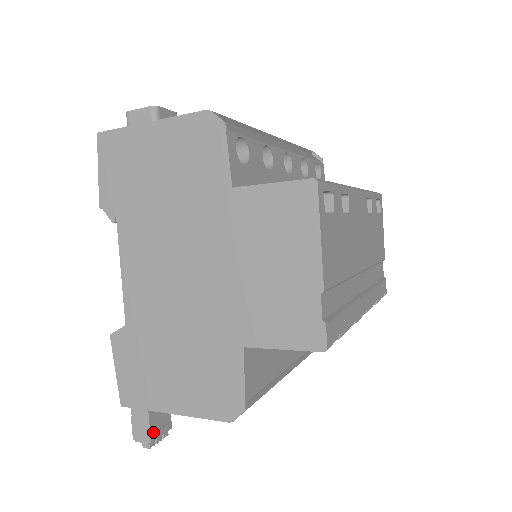
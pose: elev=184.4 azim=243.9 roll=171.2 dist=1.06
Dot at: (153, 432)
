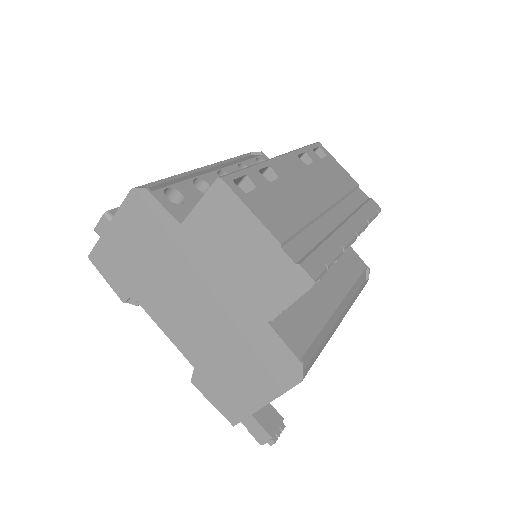
Dot at: (268, 430)
